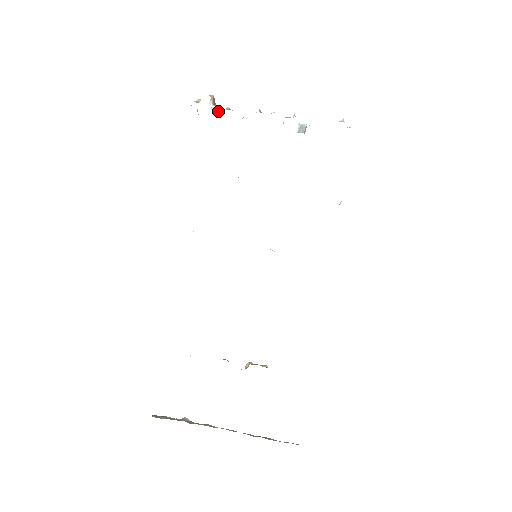
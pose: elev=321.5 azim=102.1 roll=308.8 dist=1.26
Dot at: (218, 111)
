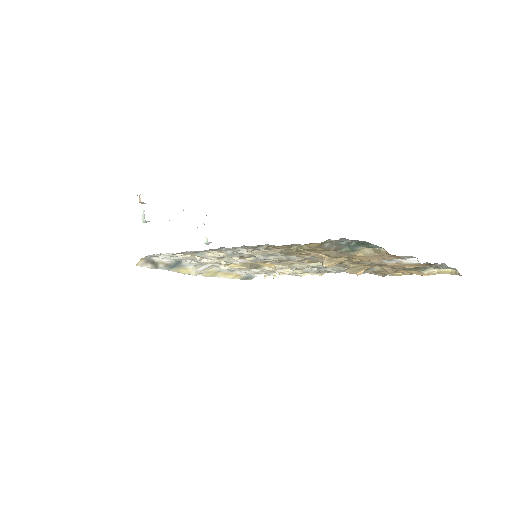
Dot at: occluded
